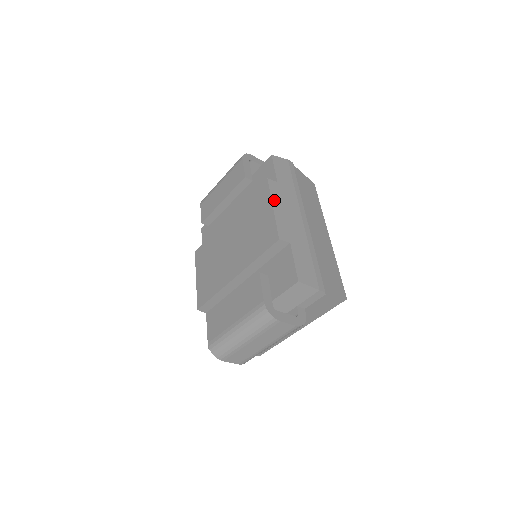
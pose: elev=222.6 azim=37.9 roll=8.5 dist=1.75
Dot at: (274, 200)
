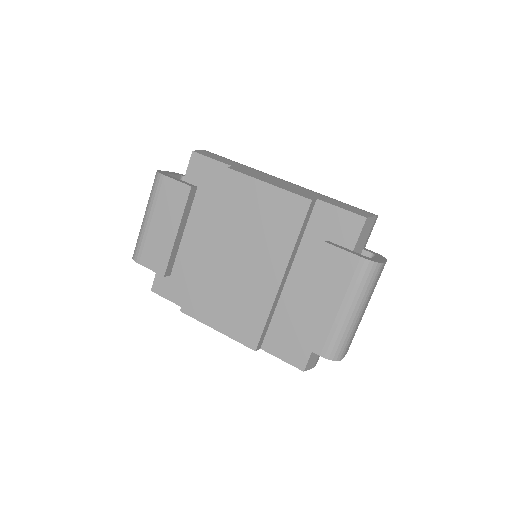
Dot at: (258, 178)
